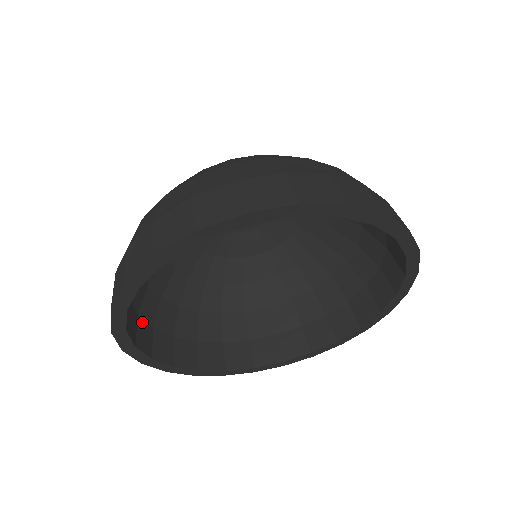
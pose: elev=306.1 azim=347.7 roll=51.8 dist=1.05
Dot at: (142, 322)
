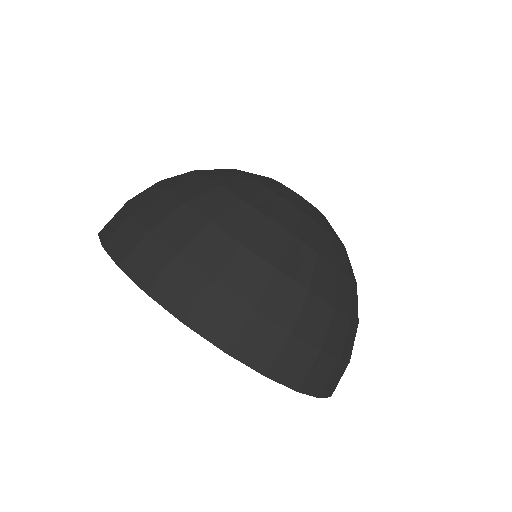
Dot at: occluded
